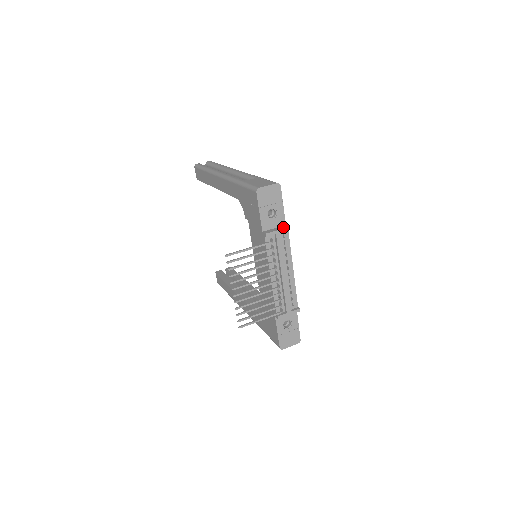
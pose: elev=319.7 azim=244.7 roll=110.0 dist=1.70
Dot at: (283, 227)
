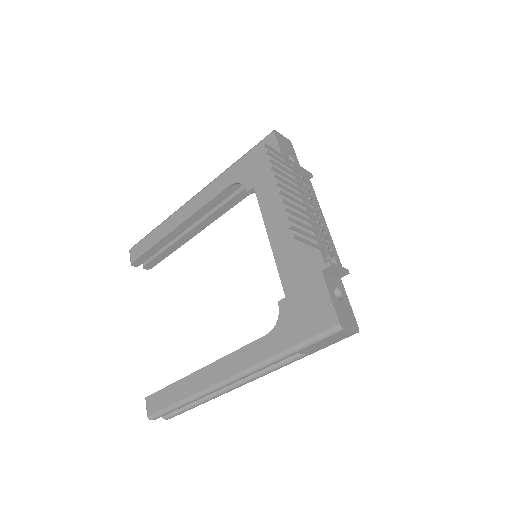
Dot at: occluded
